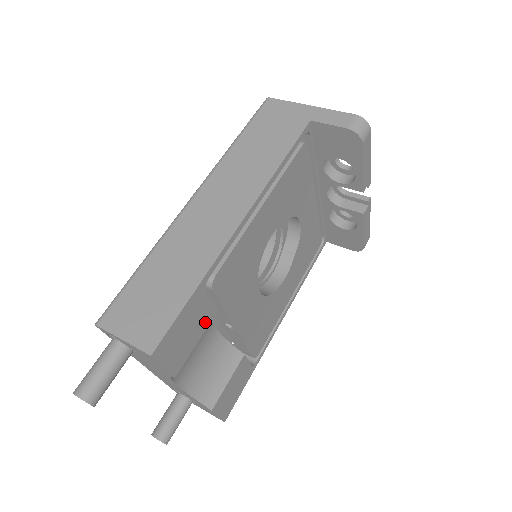
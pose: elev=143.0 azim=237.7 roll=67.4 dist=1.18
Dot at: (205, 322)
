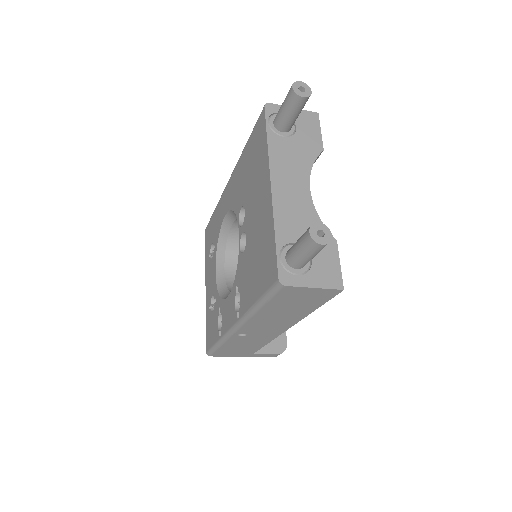
Dot at: occluded
